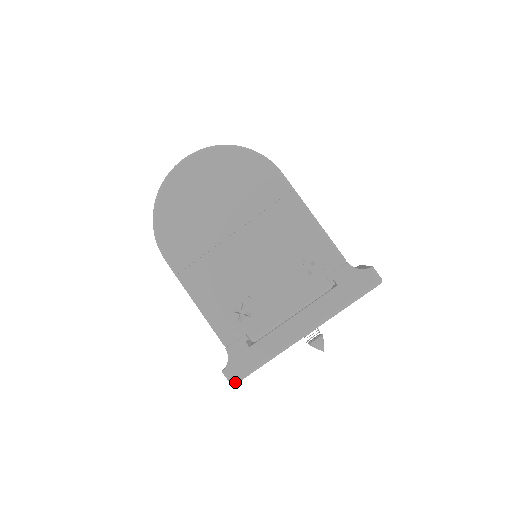
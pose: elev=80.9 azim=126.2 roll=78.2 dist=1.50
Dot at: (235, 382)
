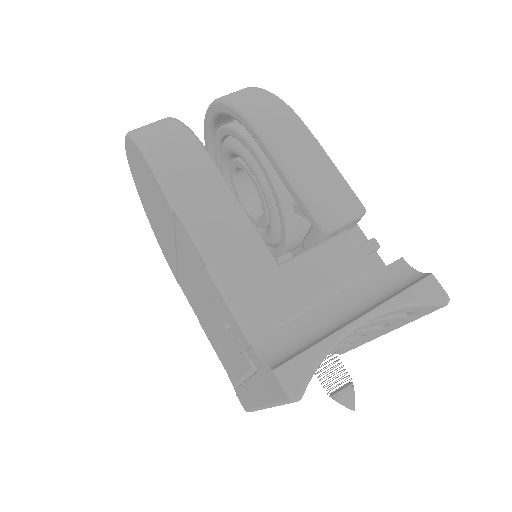
Dot at: (246, 411)
